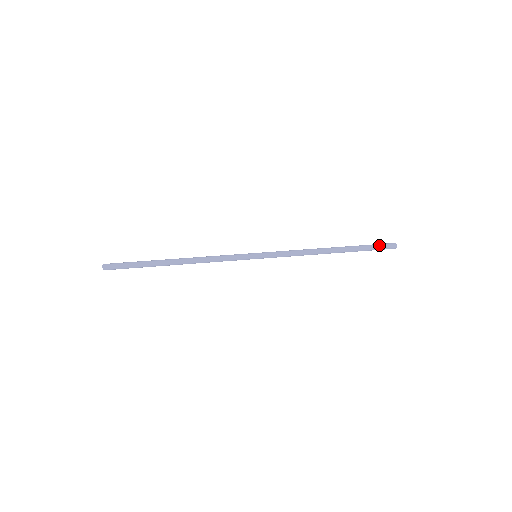
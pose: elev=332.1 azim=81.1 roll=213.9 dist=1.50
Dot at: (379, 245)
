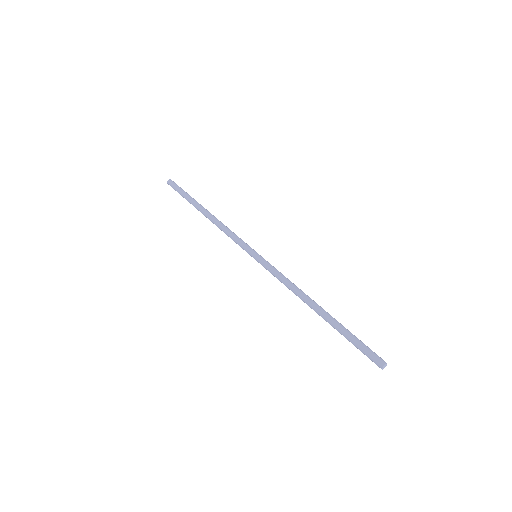
Dot at: (364, 348)
